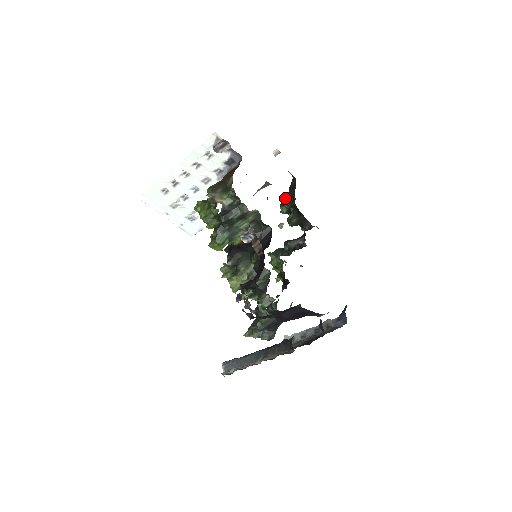
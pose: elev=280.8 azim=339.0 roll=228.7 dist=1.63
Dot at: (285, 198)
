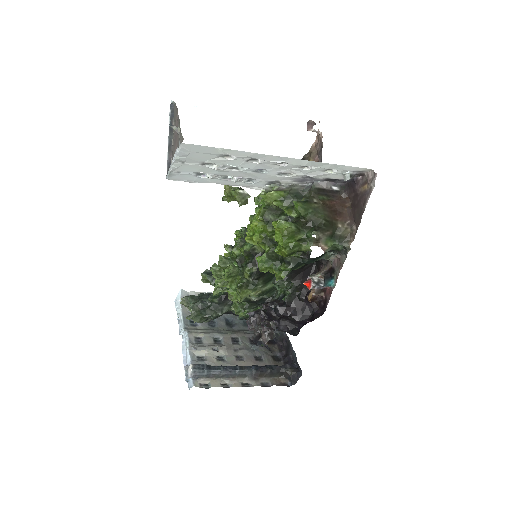
Dot at: occluded
